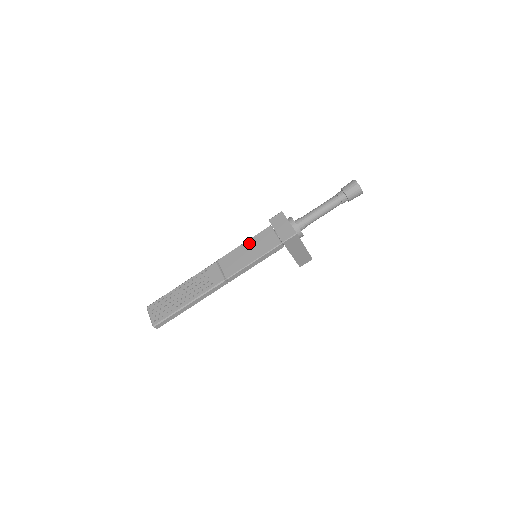
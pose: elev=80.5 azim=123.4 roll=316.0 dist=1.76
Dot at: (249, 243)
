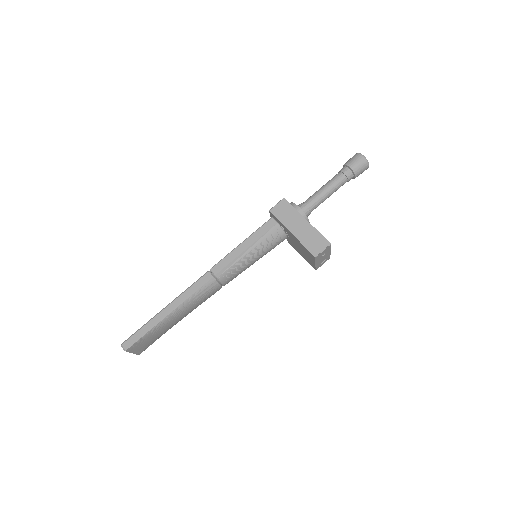
Dot at: occluded
